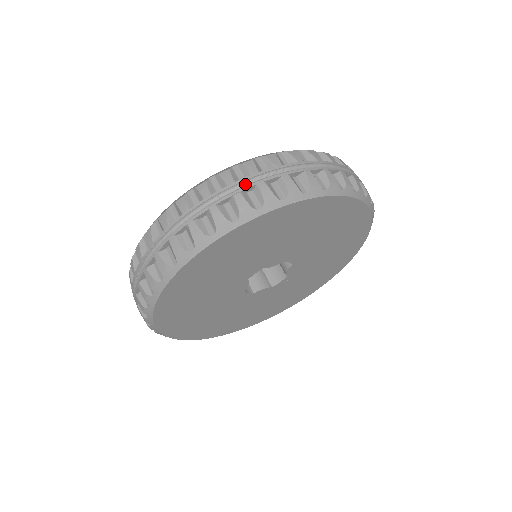
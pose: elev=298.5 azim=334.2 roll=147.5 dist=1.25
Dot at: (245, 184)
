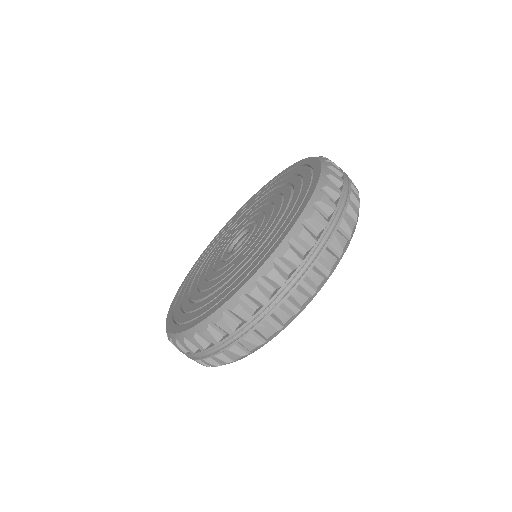
Dot at: (243, 328)
